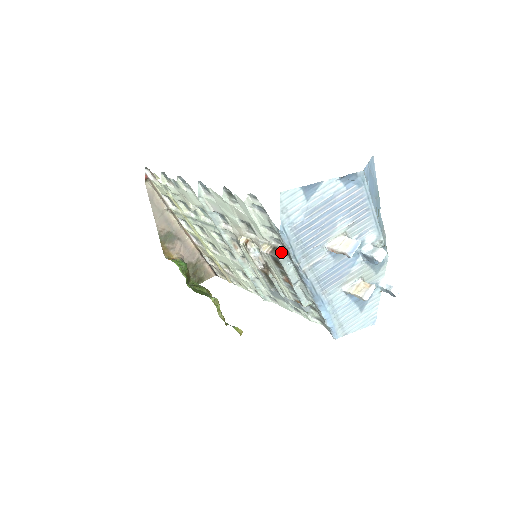
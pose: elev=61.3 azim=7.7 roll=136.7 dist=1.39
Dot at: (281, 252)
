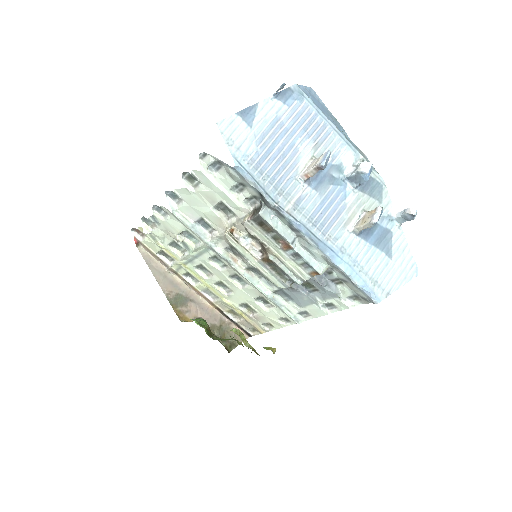
Dot at: (259, 208)
